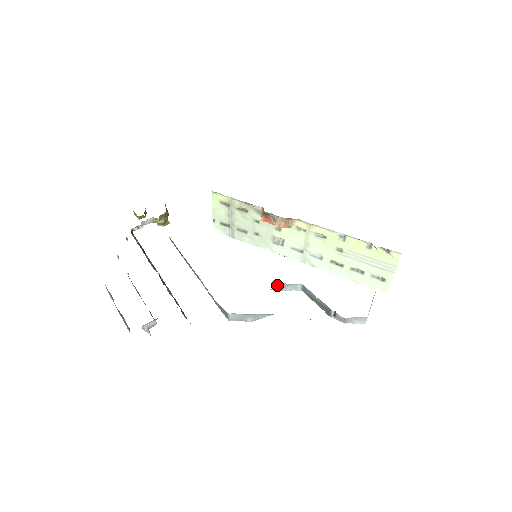
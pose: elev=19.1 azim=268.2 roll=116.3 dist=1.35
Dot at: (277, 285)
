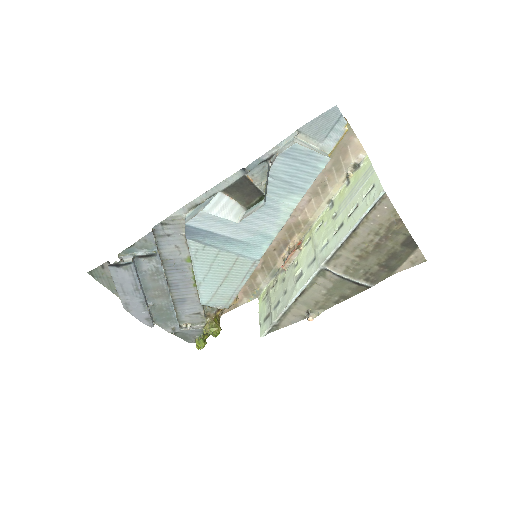
Dot at: (245, 214)
